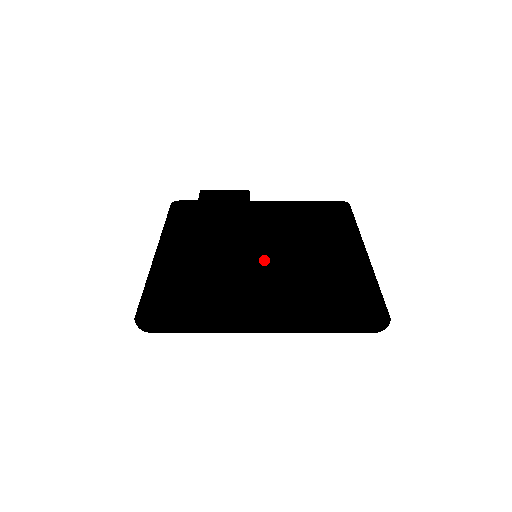
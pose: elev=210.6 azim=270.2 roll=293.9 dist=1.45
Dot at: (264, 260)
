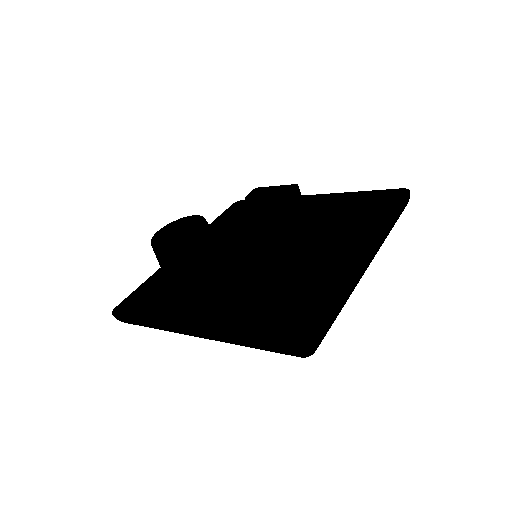
Dot at: (253, 260)
